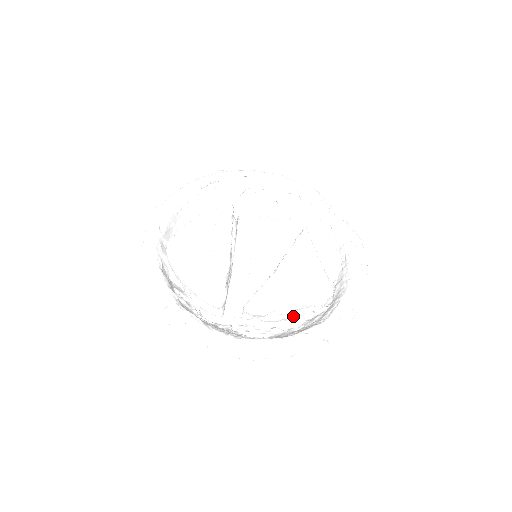
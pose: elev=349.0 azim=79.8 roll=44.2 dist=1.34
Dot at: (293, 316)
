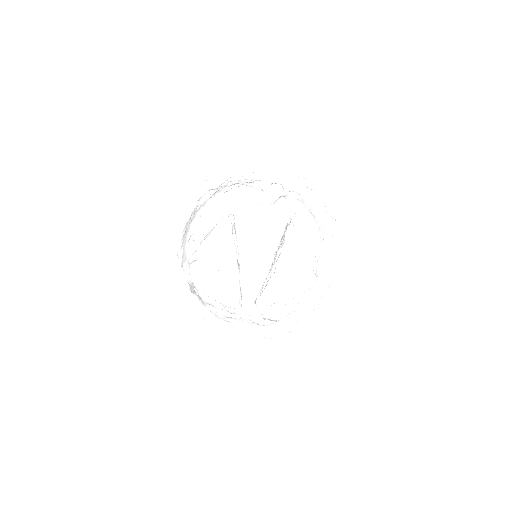
Dot at: occluded
